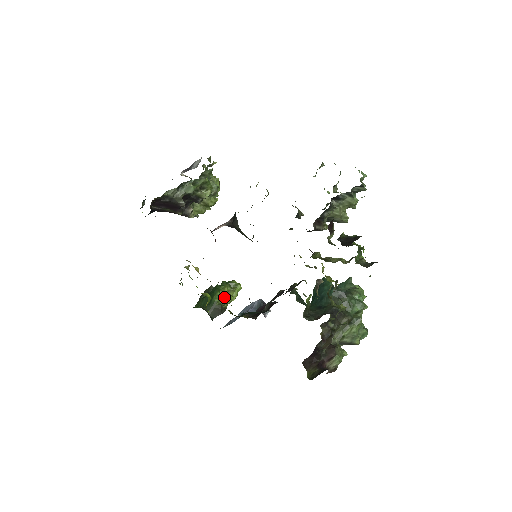
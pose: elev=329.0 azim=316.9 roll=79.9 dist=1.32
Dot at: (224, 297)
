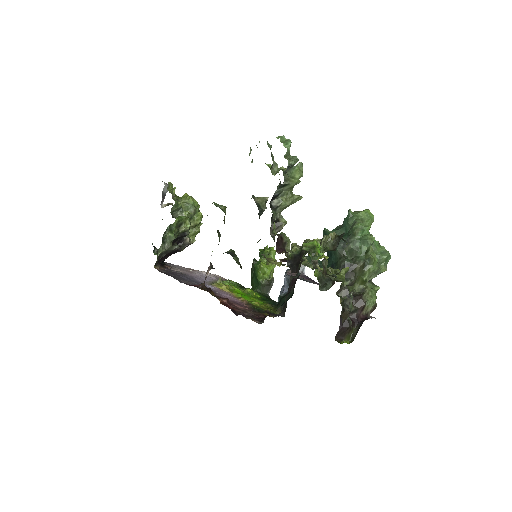
Dot at: (265, 273)
